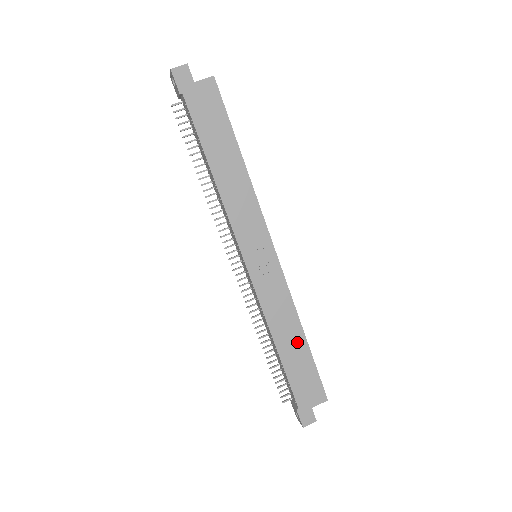
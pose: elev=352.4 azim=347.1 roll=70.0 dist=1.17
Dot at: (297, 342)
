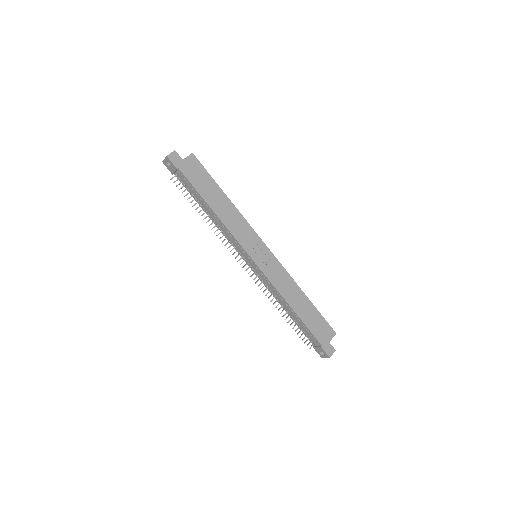
Dot at: (303, 301)
